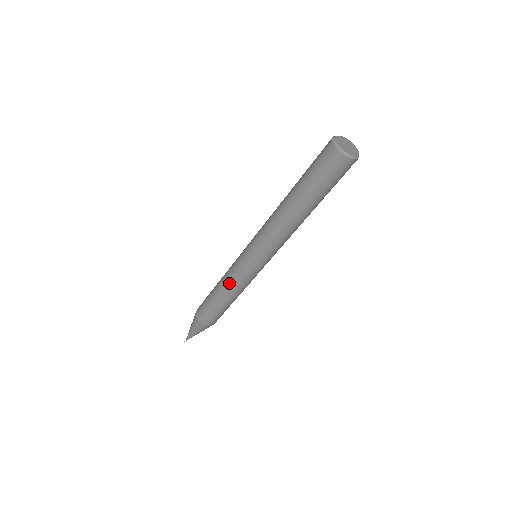
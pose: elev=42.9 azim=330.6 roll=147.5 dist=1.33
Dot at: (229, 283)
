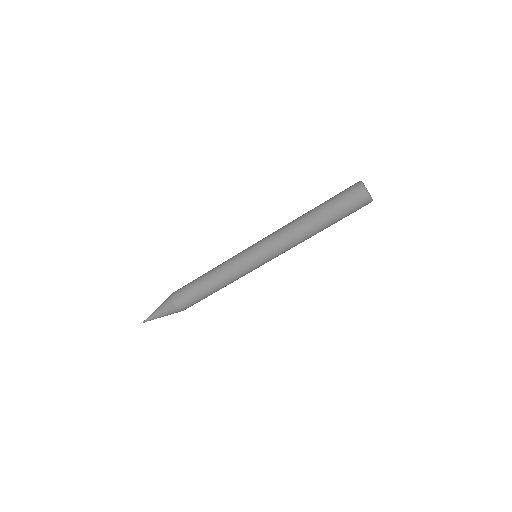
Dot at: (222, 268)
